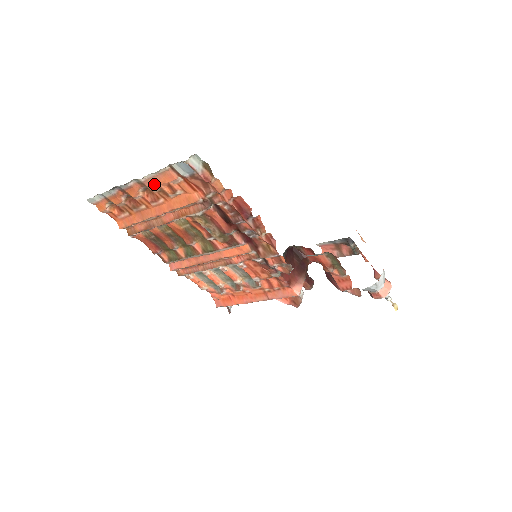
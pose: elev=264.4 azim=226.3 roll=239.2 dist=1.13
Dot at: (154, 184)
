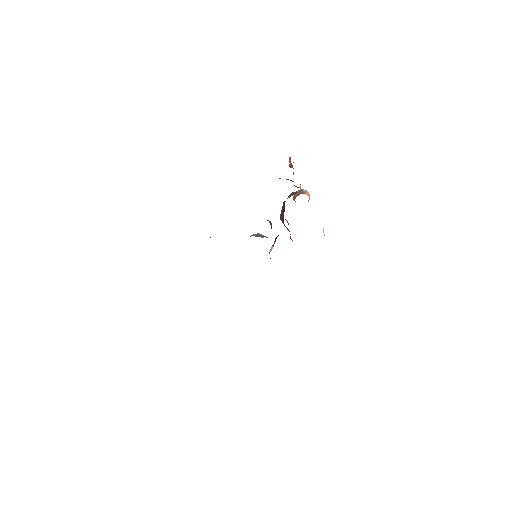
Dot at: occluded
